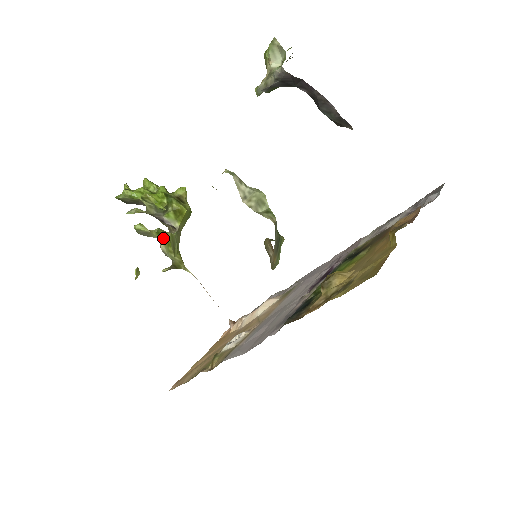
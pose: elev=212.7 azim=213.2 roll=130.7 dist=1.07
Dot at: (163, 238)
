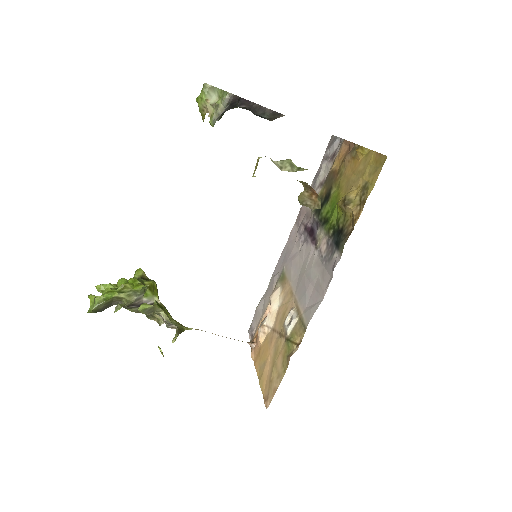
Dot at: (162, 308)
